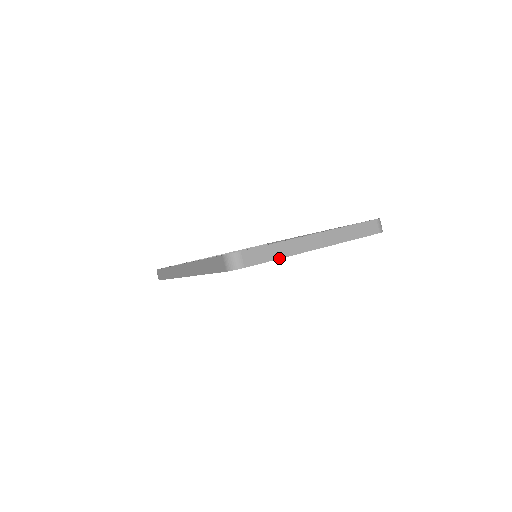
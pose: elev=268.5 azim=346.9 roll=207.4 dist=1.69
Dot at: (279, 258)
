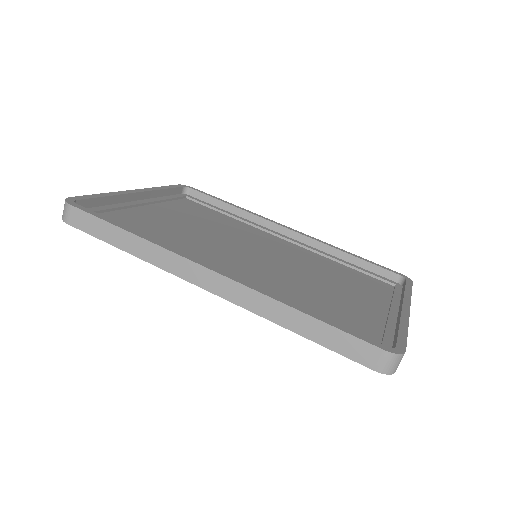
Dot at: occluded
